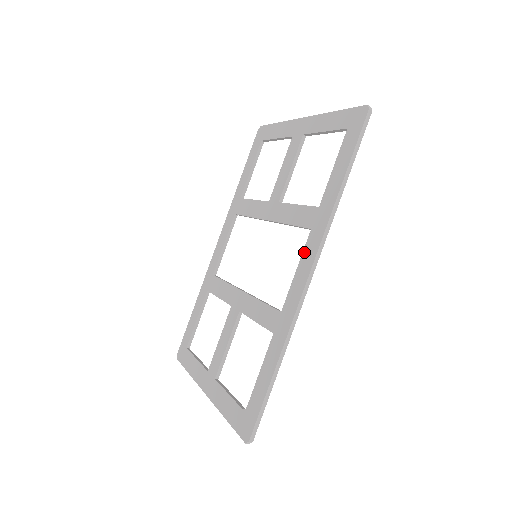
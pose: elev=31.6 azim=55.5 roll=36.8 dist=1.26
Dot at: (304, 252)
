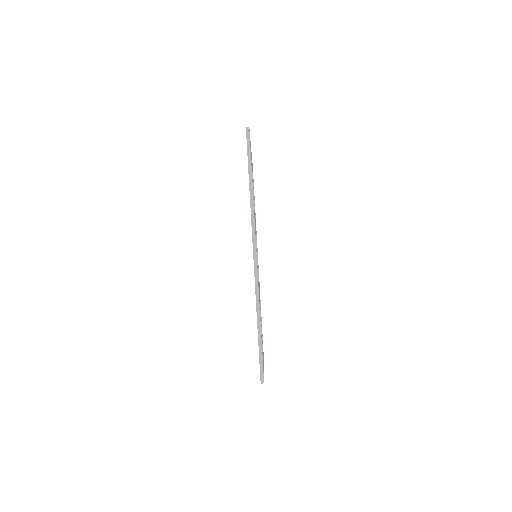
Dot at: occluded
